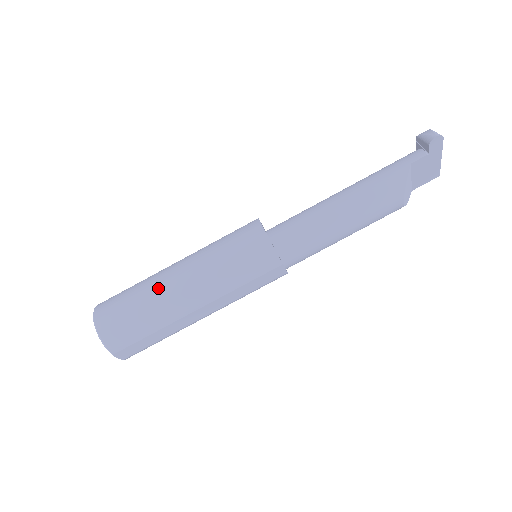
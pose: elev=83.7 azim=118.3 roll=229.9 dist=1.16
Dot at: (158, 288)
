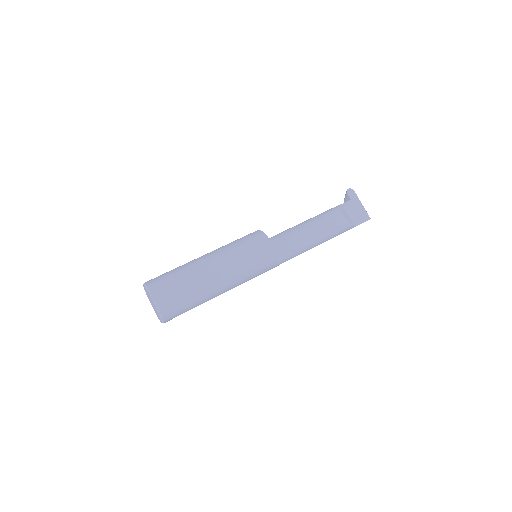
Dot at: occluded
